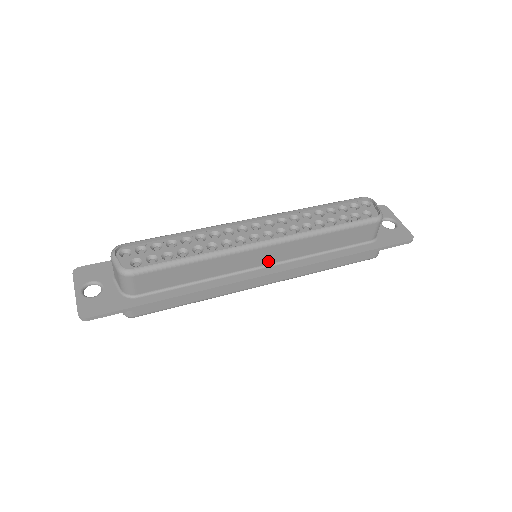
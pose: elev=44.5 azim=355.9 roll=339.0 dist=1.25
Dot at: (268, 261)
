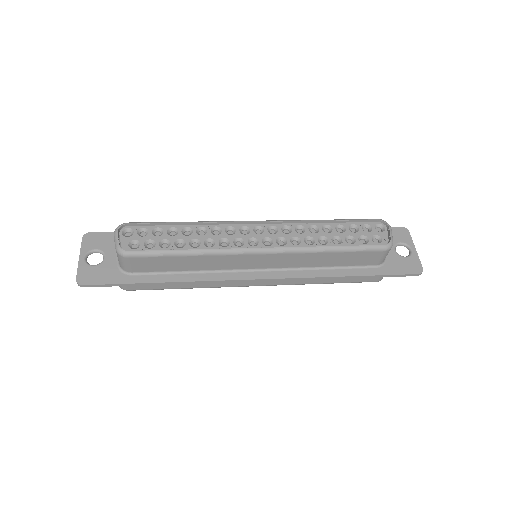
Dot at: (263, 266)
